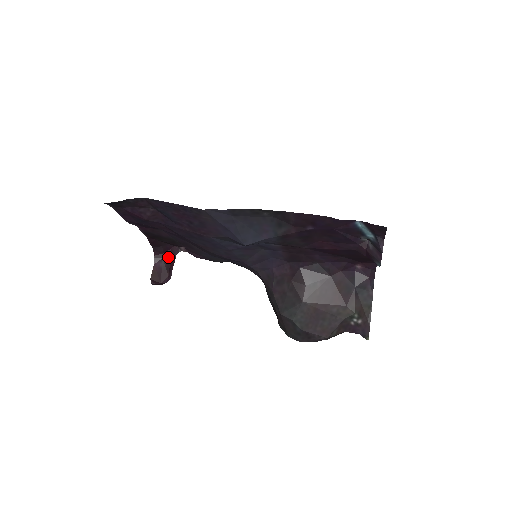
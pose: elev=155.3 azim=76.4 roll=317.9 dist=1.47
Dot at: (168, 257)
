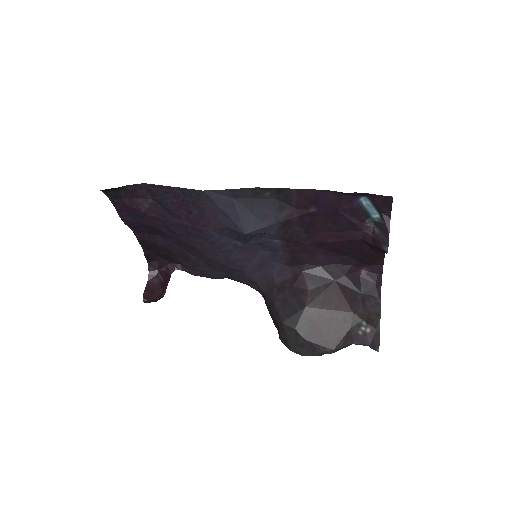
Dot at: (163, 274)
